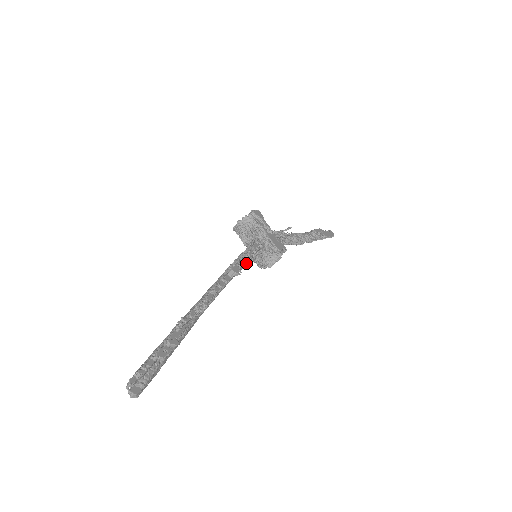
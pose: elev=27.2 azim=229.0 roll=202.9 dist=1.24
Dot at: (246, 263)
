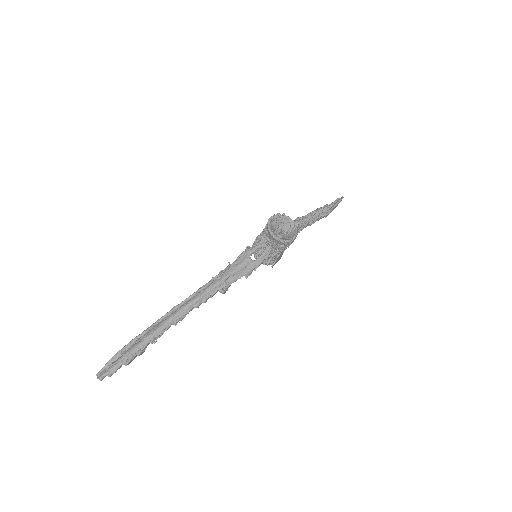
Dot at: occluded
